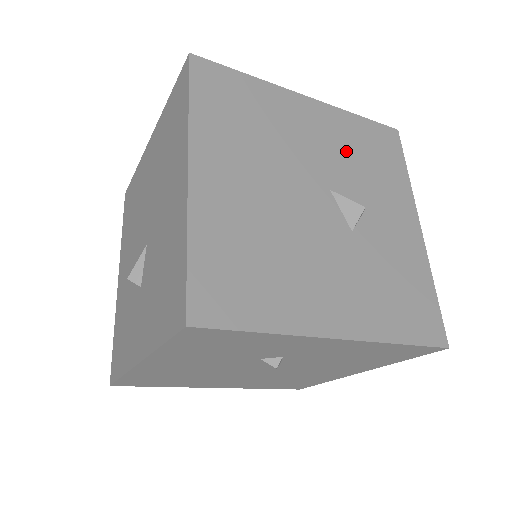
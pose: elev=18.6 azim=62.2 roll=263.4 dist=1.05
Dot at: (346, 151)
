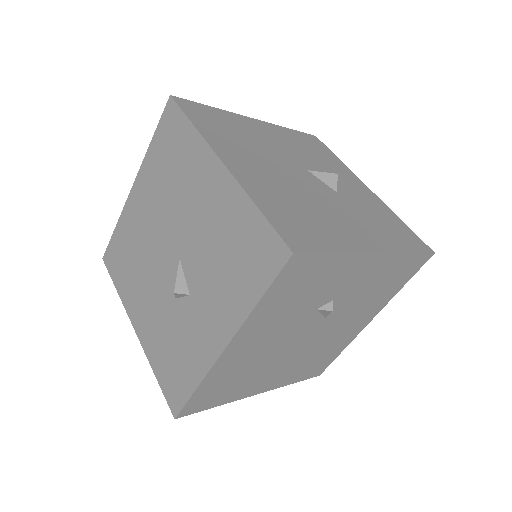
Dot at: (299, 148)
